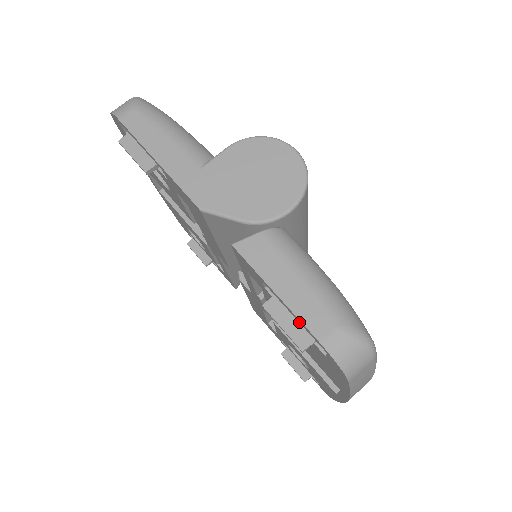
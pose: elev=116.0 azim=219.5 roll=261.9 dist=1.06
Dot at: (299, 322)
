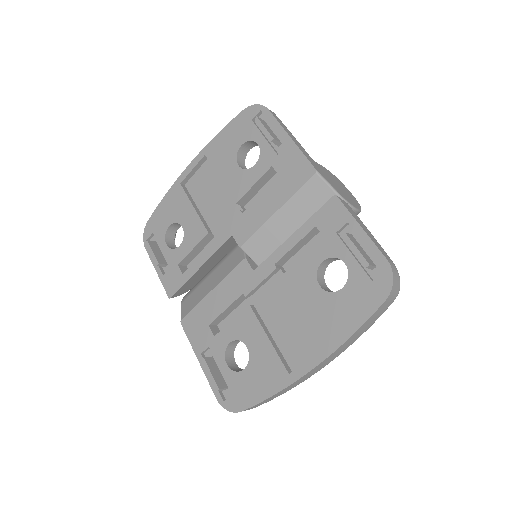
Dot at: (370, 250)
